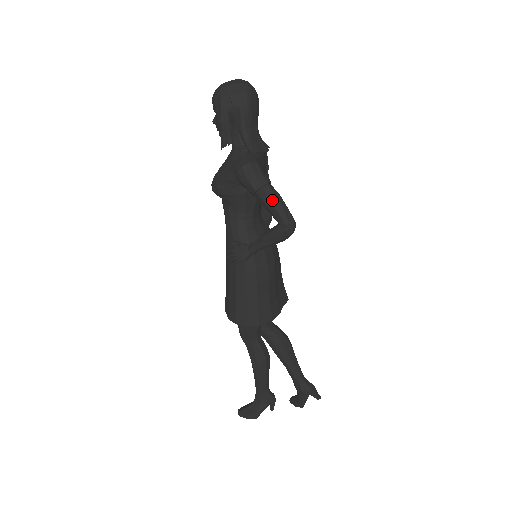
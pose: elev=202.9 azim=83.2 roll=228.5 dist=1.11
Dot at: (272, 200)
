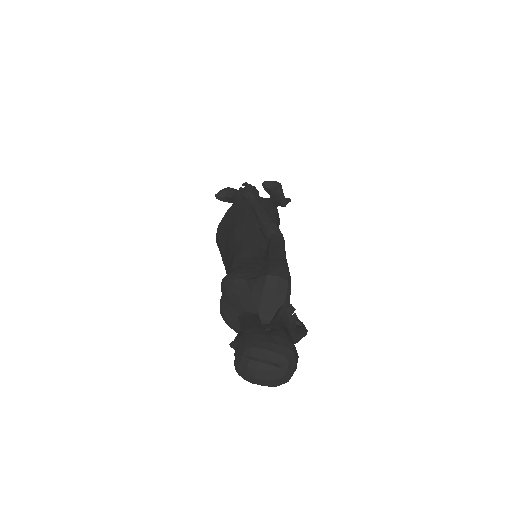
Dot at: occluded
